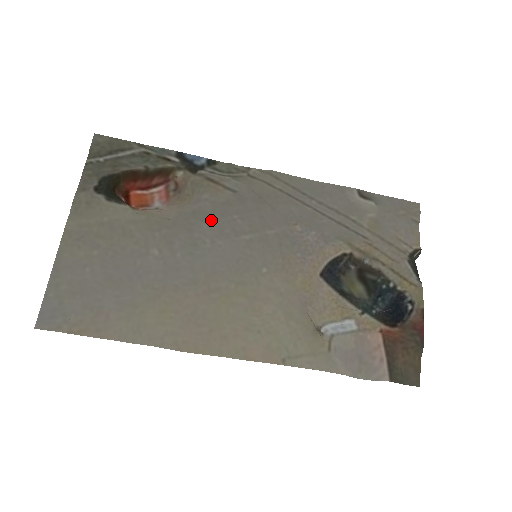
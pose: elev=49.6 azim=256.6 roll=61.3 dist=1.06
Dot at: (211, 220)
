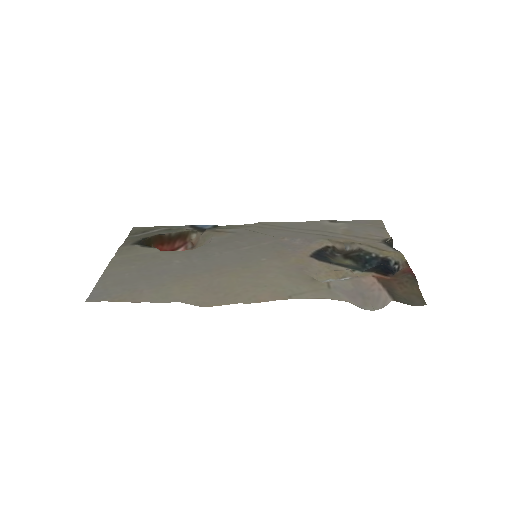
Dot at: (218, 245)
